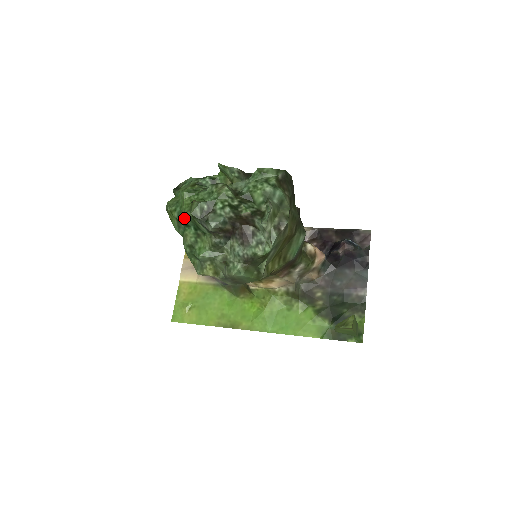
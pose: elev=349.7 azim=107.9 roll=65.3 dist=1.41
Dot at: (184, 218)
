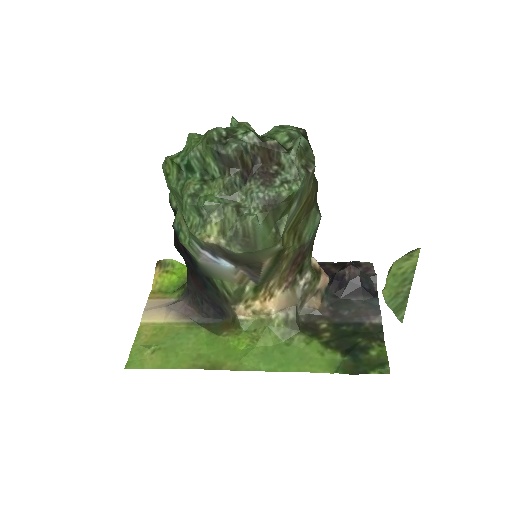
Dot at: (191, 158)
